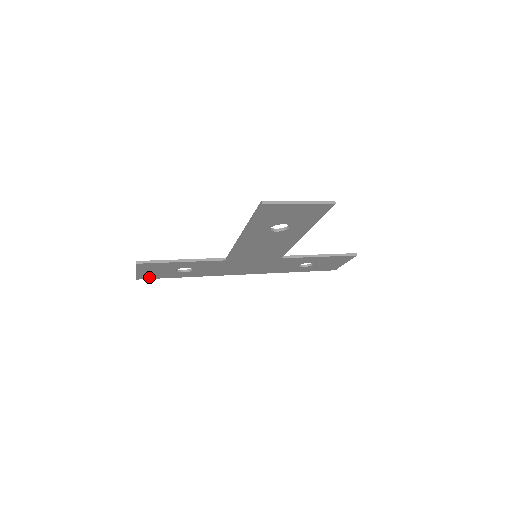
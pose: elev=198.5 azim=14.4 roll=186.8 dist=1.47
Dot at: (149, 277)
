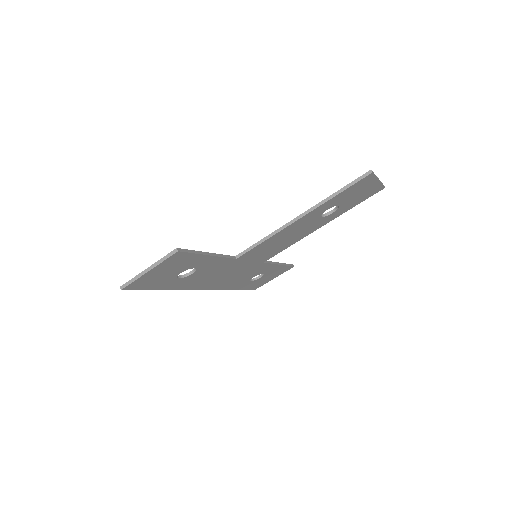
Dot at: (138, 286)
